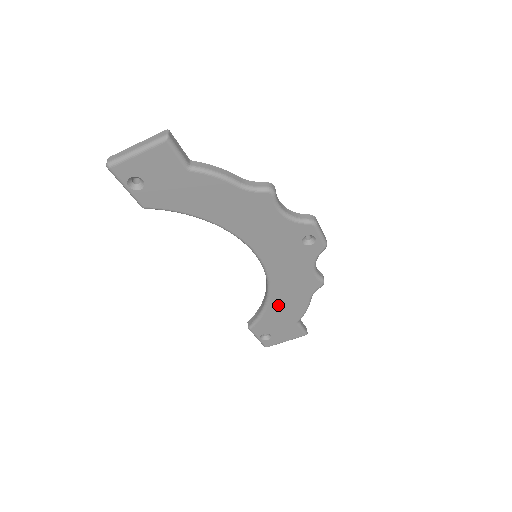
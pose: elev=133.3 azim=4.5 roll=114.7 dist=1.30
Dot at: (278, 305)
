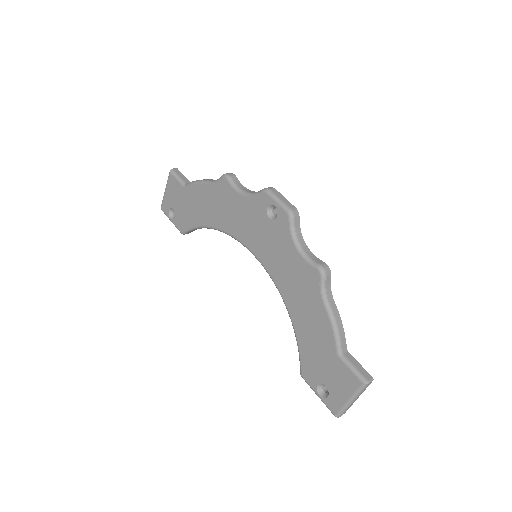
Dot at: (302, 323)
